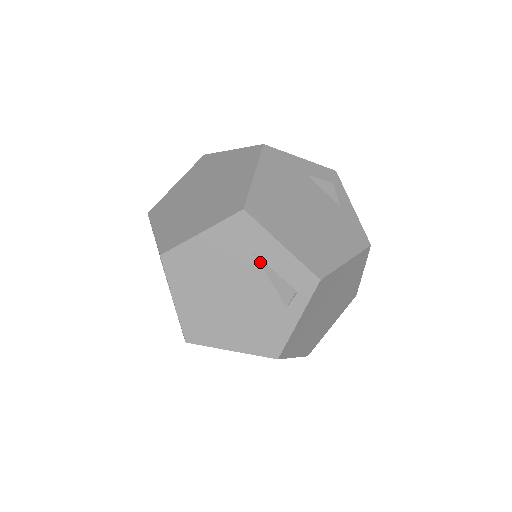
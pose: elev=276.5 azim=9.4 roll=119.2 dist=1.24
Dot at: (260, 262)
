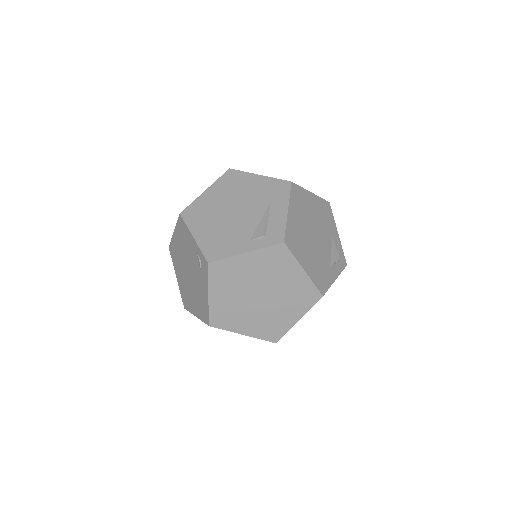
Dot at: (267, 209)
